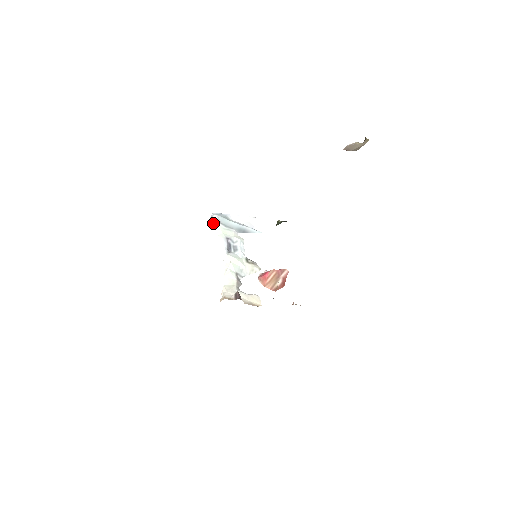
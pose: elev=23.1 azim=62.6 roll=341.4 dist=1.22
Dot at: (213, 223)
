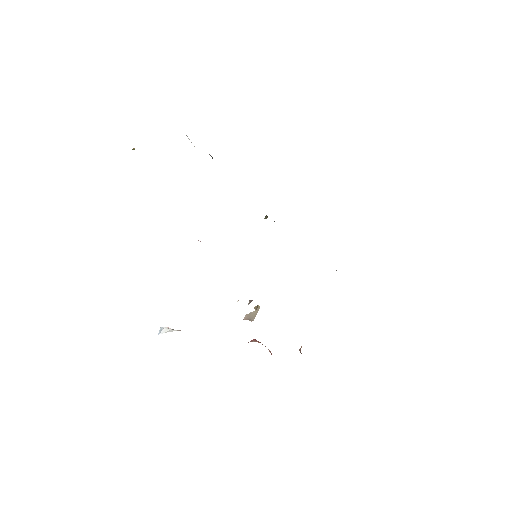
Dot at: (166, 329)
